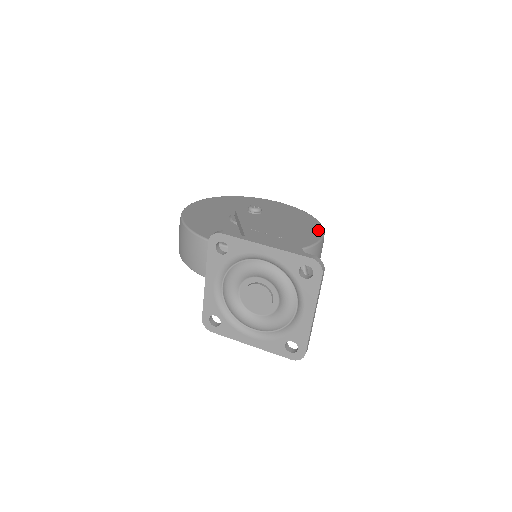
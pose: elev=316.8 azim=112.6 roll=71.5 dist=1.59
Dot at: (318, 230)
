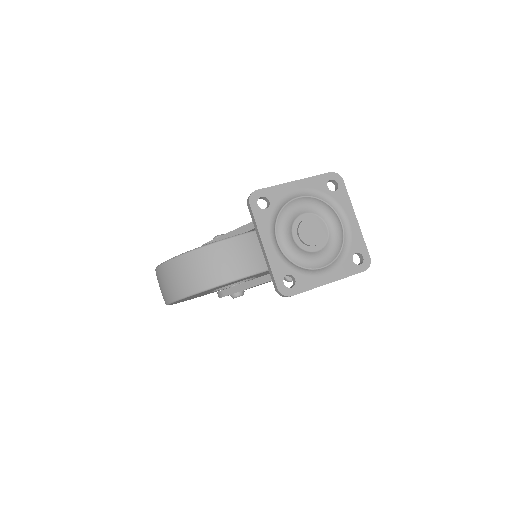
Dot at: occluded
